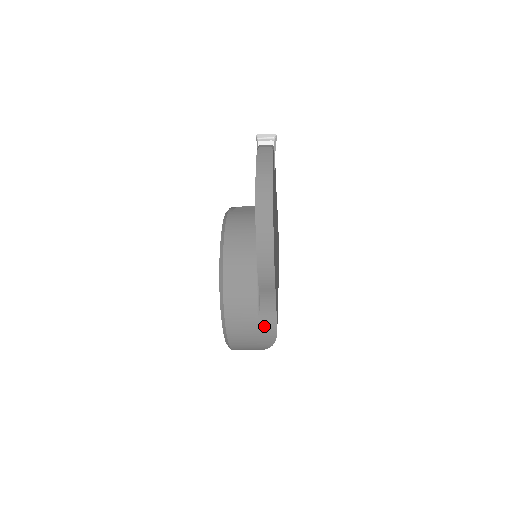
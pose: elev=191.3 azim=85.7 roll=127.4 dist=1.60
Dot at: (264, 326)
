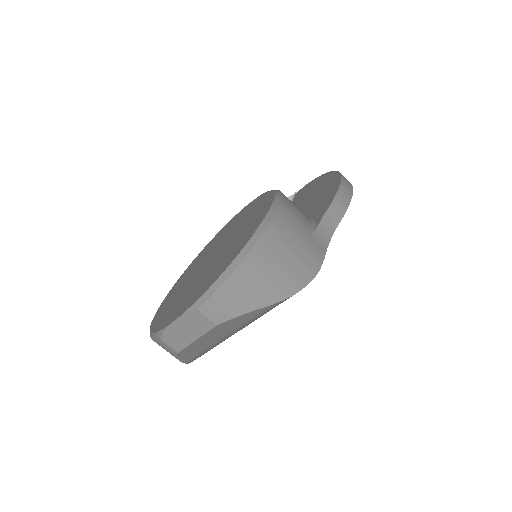
Dot at: (311, 250)
